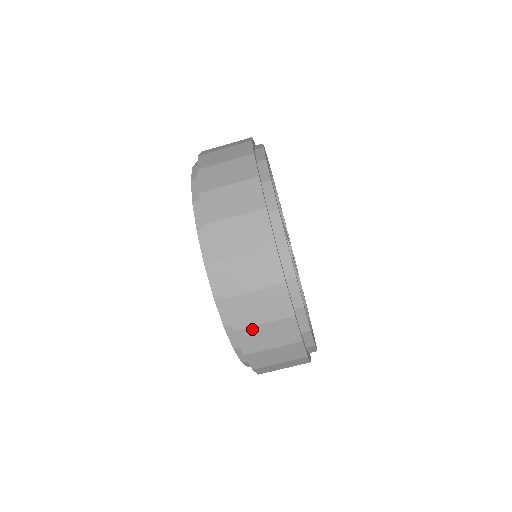
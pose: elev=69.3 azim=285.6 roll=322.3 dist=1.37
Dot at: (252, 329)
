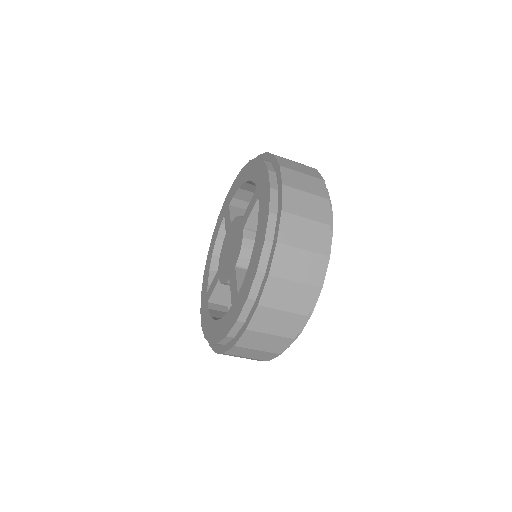
Dot at: (282, 281)
